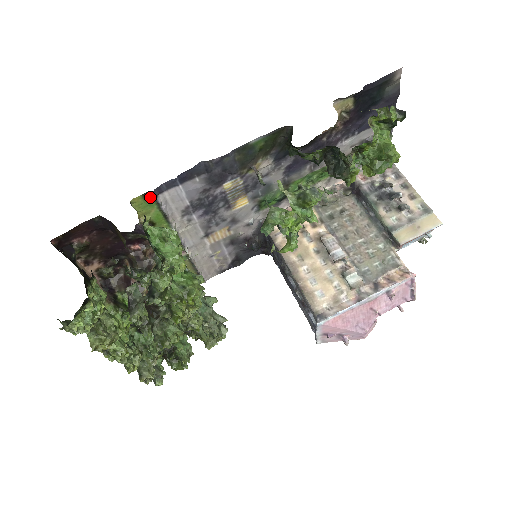
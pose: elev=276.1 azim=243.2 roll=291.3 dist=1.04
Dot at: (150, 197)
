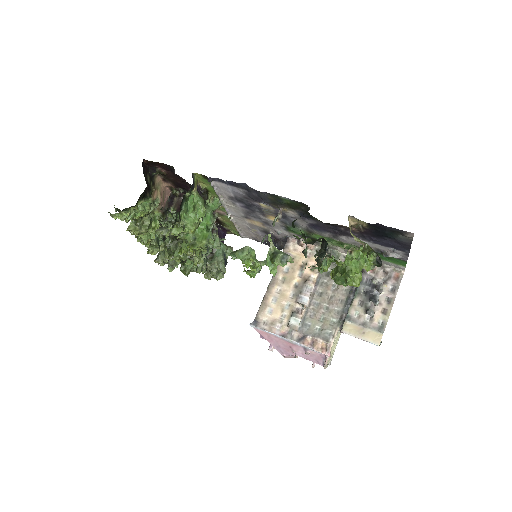
Dot at: (207, 178)
